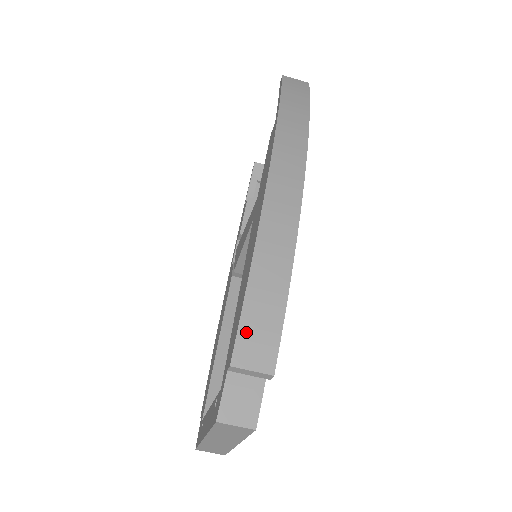
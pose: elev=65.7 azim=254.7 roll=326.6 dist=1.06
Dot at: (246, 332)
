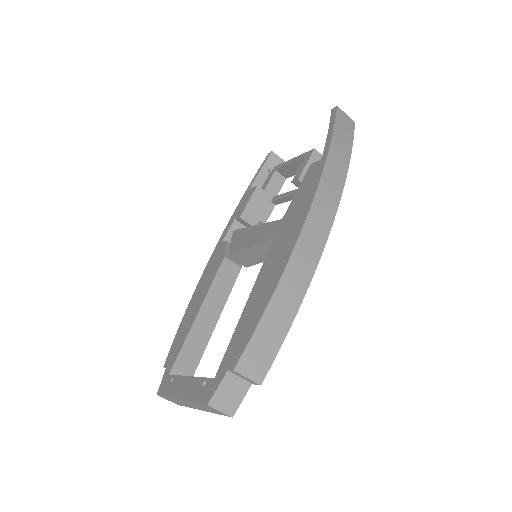
Dot at: (253, 348)
